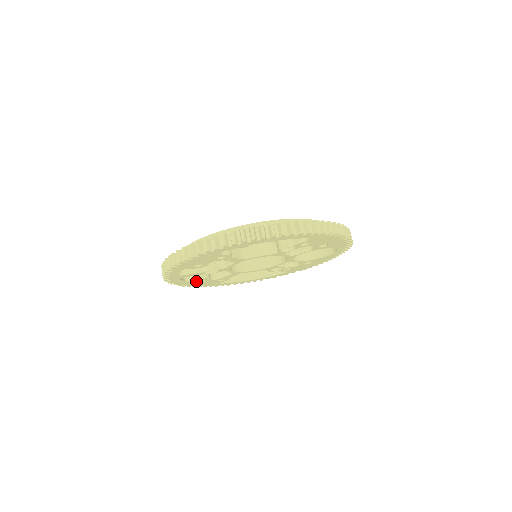
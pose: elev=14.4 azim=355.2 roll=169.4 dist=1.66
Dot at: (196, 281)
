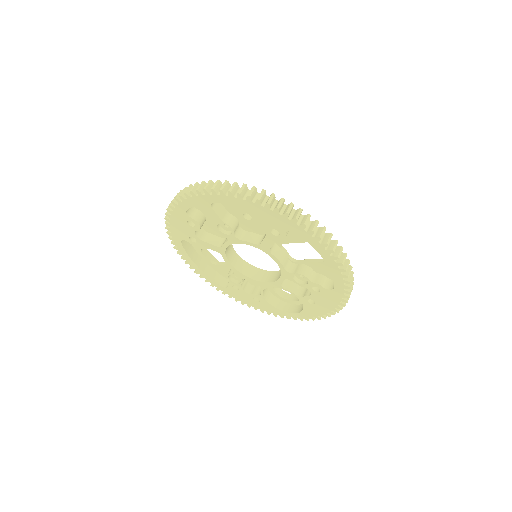
Dot at: (188, 219)
